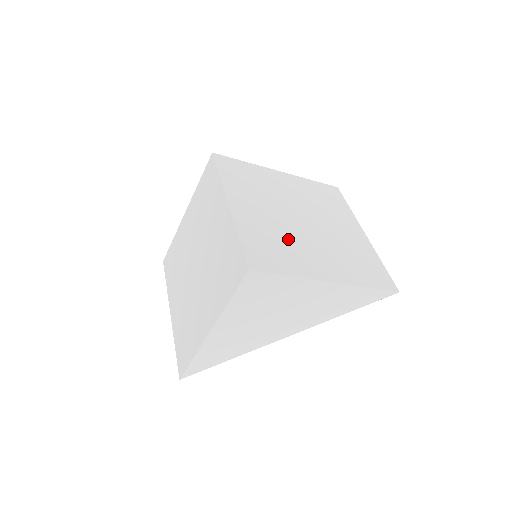
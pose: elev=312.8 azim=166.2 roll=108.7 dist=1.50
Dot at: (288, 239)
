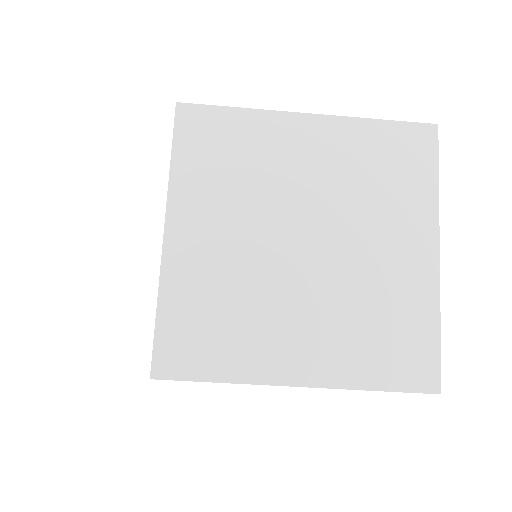
Dot at: (251, 299)
